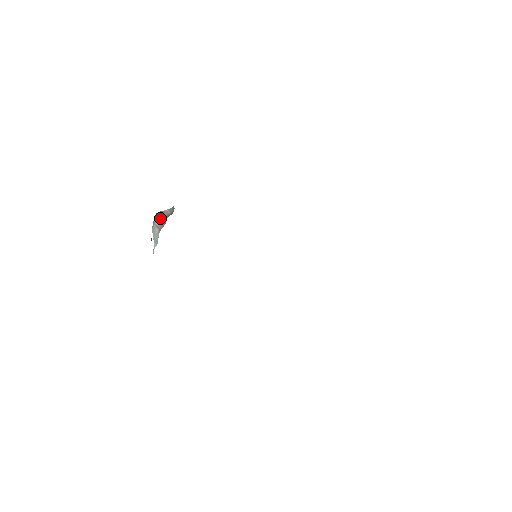
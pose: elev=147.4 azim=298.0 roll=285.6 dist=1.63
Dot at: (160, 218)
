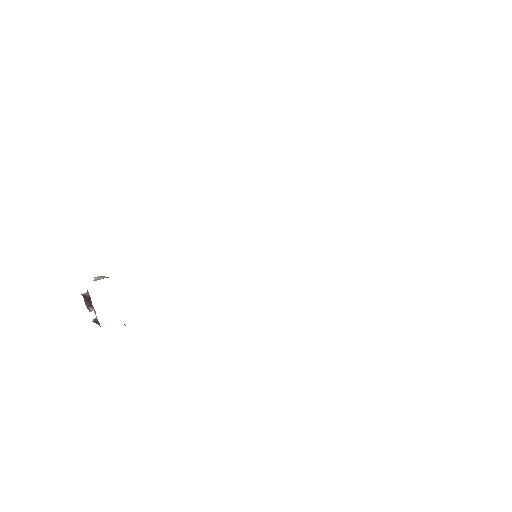
Dot at: occluded
